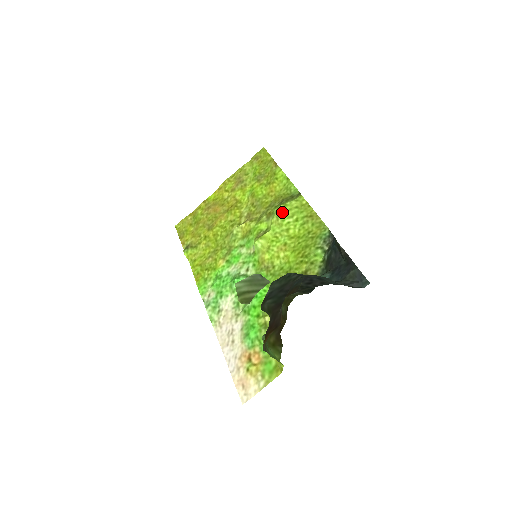
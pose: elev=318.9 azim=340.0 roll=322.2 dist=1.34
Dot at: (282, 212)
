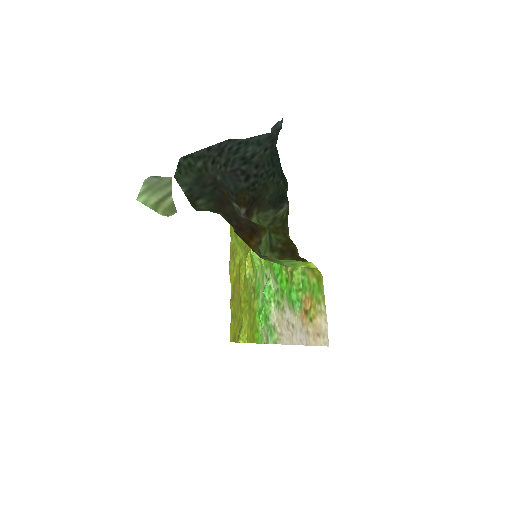
Dot at: occluded
